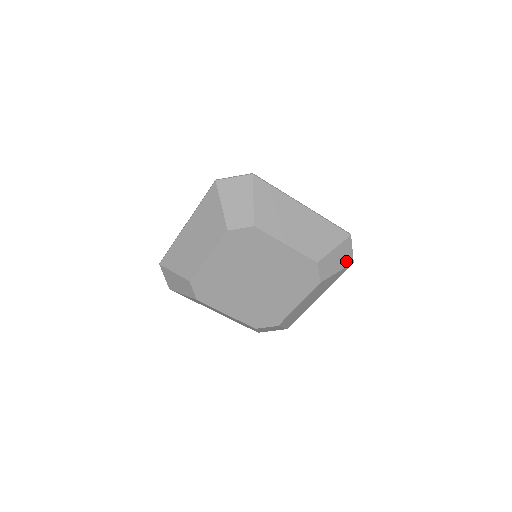
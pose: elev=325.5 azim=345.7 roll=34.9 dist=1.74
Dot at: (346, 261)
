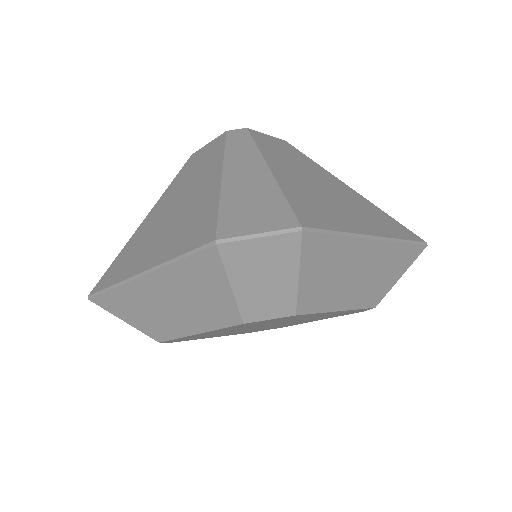
Dot at: occluded
